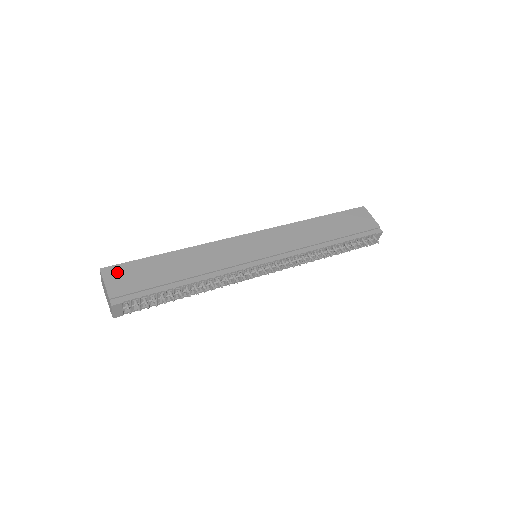
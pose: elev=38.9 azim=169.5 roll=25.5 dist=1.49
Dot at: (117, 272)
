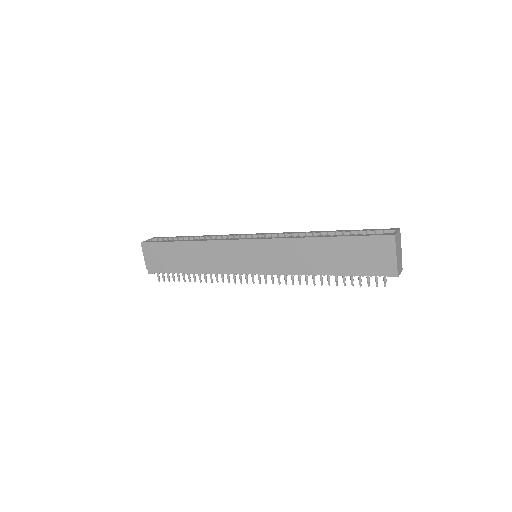
Dot at: (150, 249)
